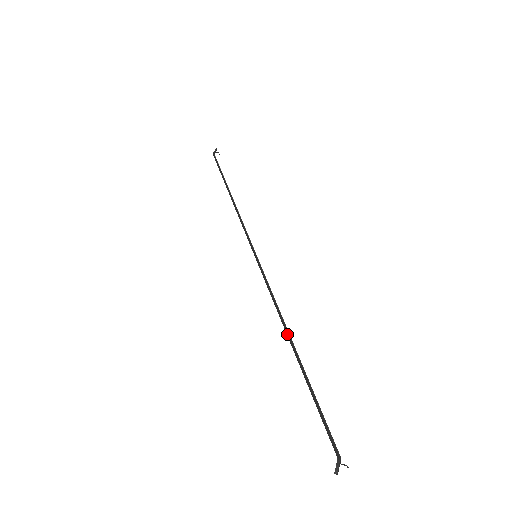
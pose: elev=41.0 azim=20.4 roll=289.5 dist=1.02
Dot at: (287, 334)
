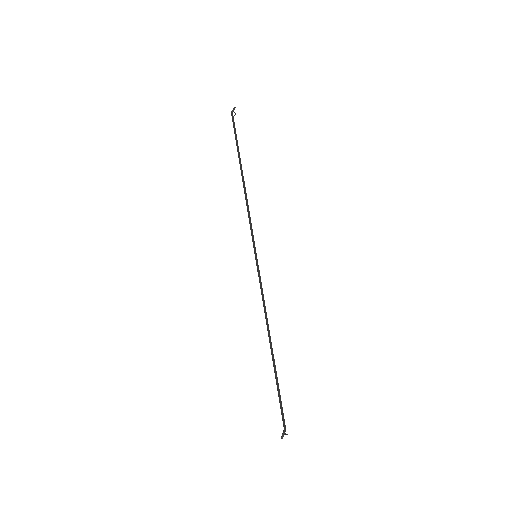
Dot at: (269, 336)
